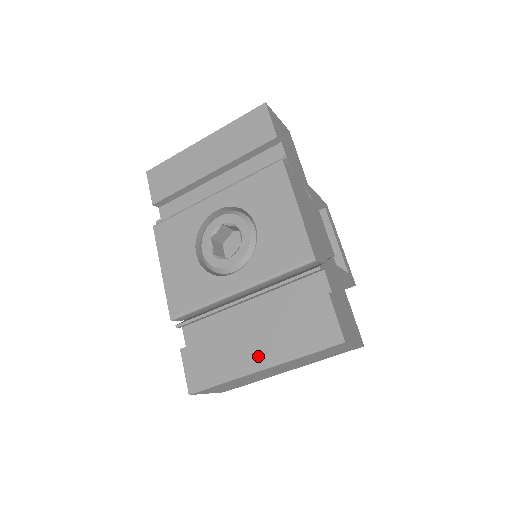
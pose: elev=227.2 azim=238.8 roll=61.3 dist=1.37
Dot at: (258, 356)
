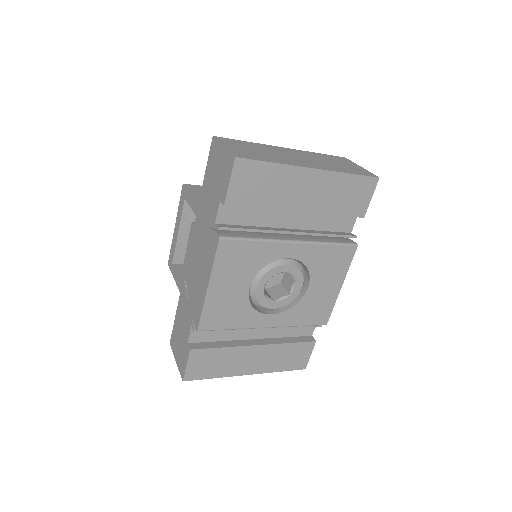
Dot at: (251, 367)
